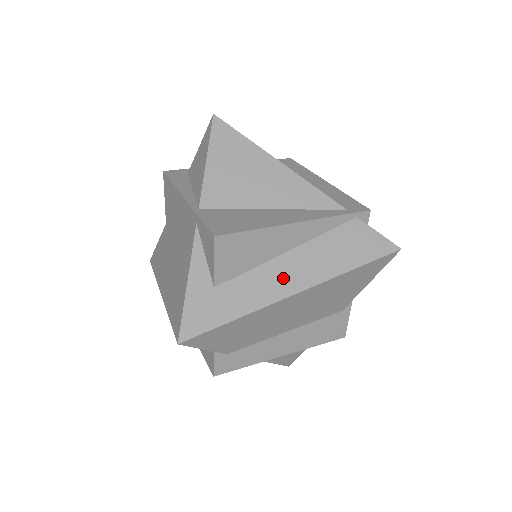
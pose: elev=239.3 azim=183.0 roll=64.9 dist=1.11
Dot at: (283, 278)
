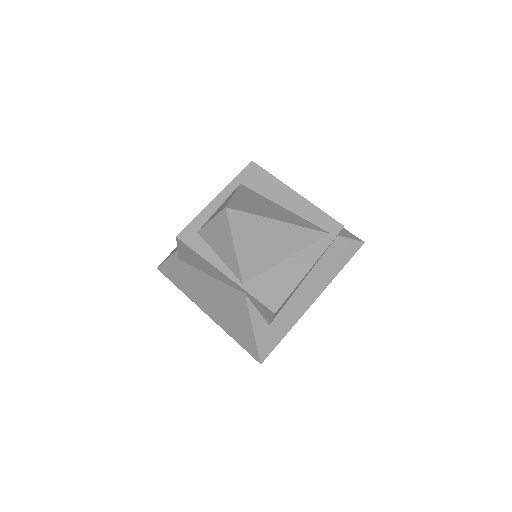
Dot at: (305, 297)
